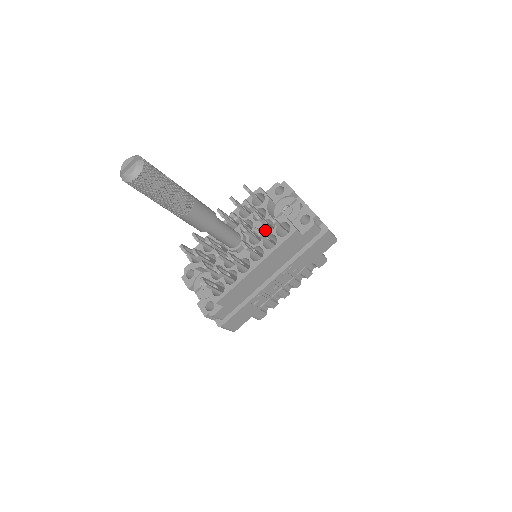
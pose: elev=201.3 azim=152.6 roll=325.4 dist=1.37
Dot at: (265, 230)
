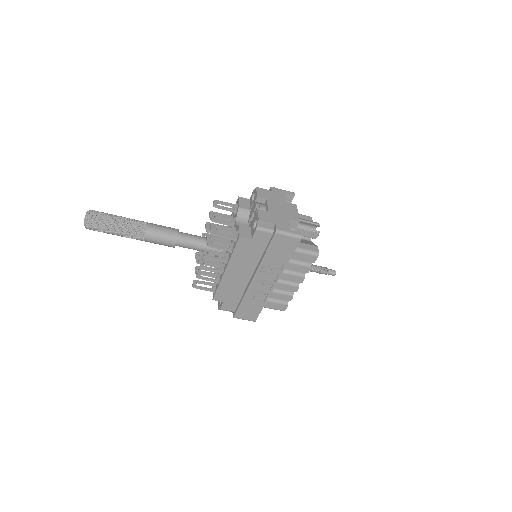
Dot at: occluded
